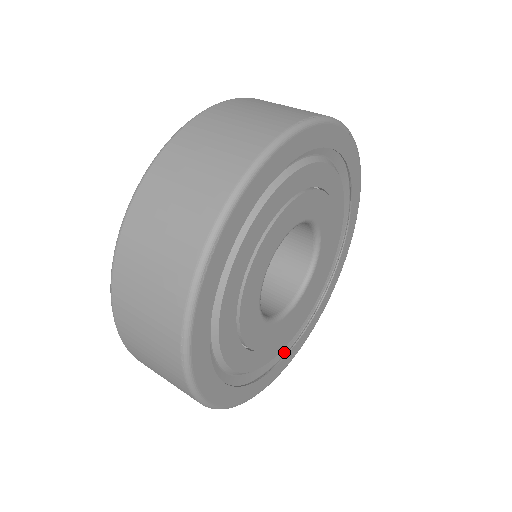
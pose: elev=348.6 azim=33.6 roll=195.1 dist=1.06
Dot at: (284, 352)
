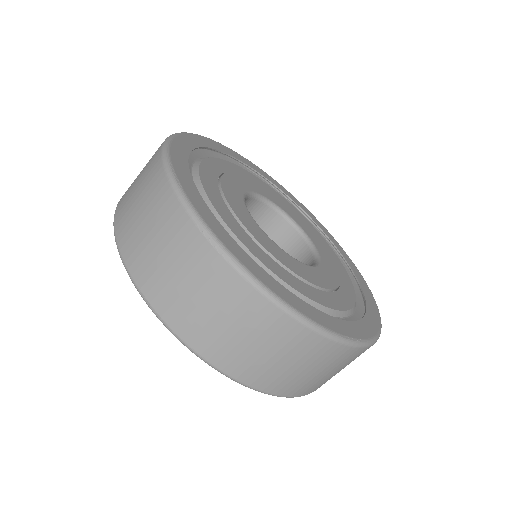
Dot at: (363, 315)
